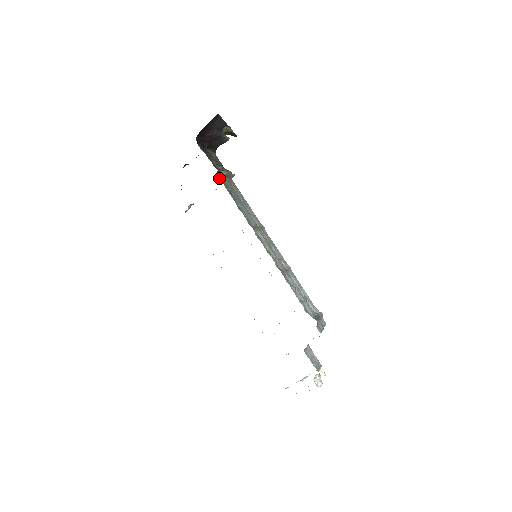
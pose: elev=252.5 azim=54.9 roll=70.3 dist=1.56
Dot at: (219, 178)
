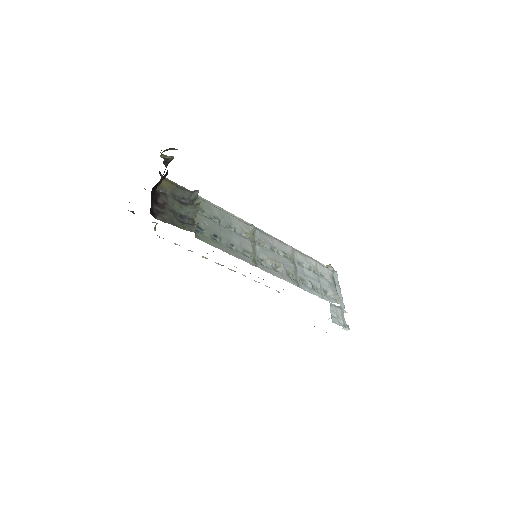
Dot at: (196, 231)
